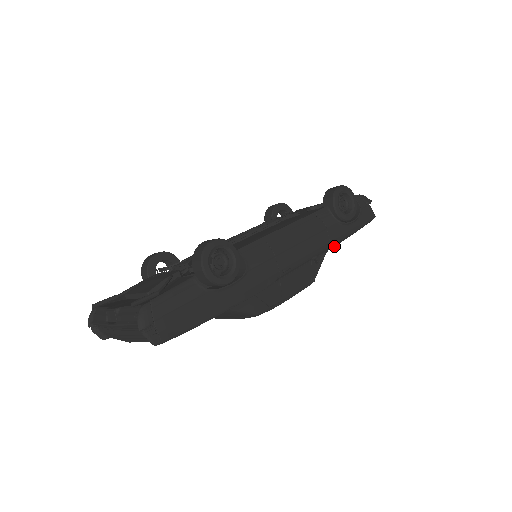
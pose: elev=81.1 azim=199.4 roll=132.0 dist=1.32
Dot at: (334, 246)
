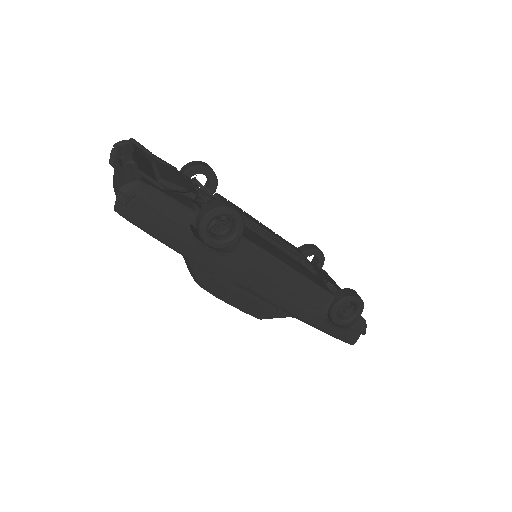
Dot at: (302, 321)
